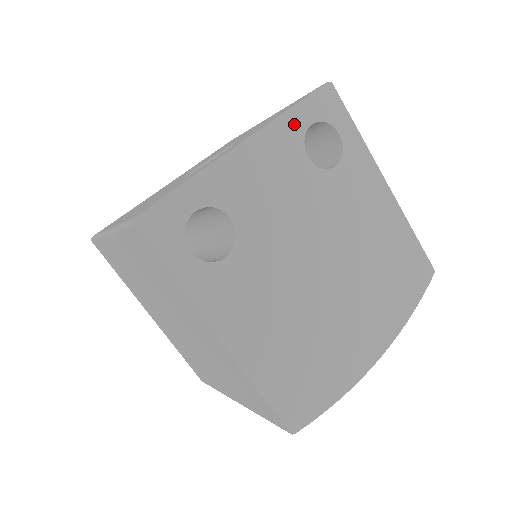
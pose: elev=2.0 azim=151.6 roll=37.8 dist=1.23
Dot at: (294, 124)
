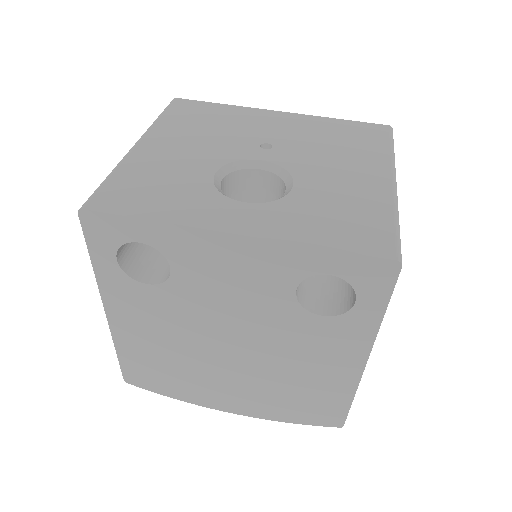
Dot at: (308, 261)
